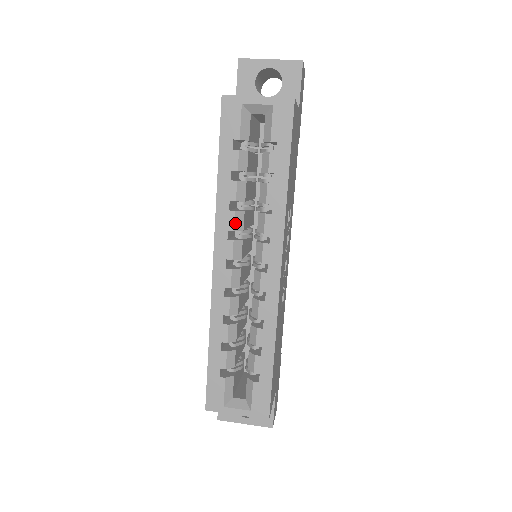
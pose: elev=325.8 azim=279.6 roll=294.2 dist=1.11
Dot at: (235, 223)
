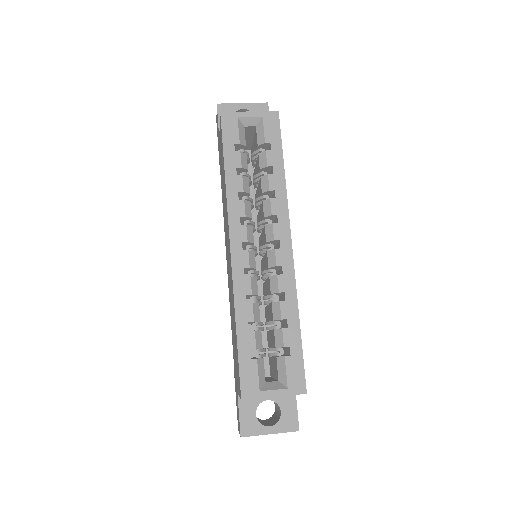
Dot at: (245, 210)
